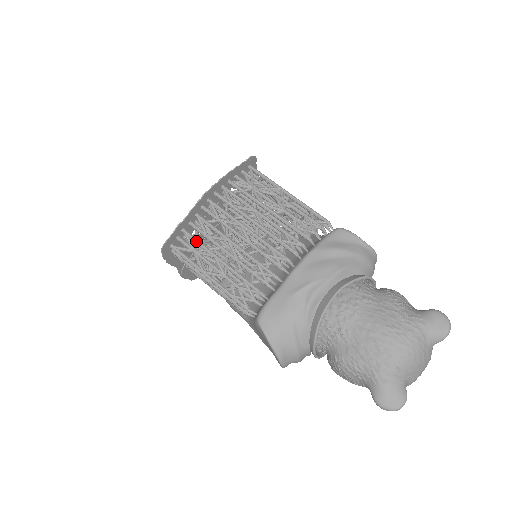
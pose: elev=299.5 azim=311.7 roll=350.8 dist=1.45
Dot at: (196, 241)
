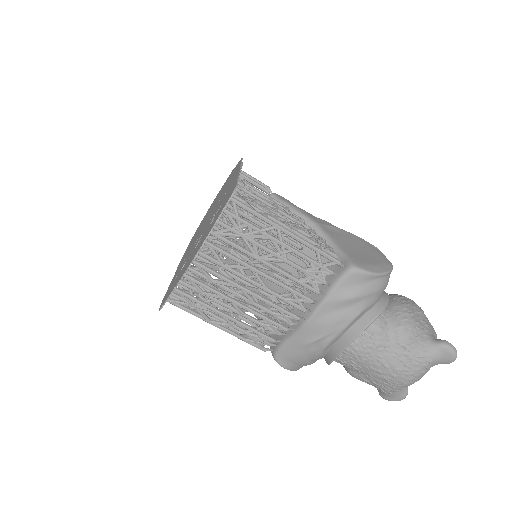
Dot at: (193, 301)
